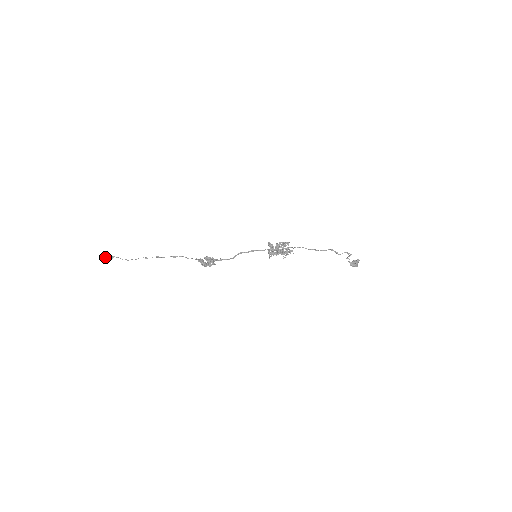
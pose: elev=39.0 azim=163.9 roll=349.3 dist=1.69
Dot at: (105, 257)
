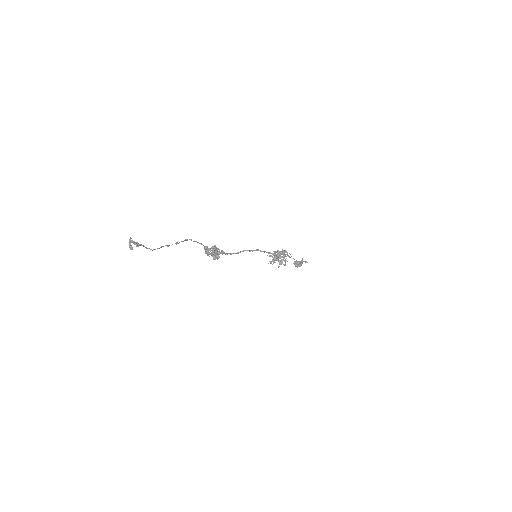
Dot at: (130, 244)
